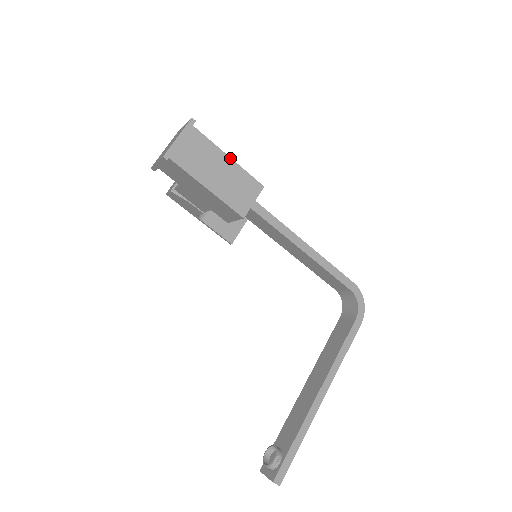
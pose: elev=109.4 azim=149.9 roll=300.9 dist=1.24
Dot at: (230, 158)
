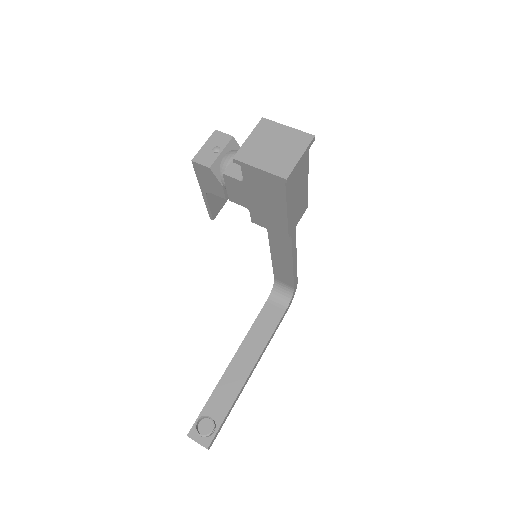
Dot at: occluded
